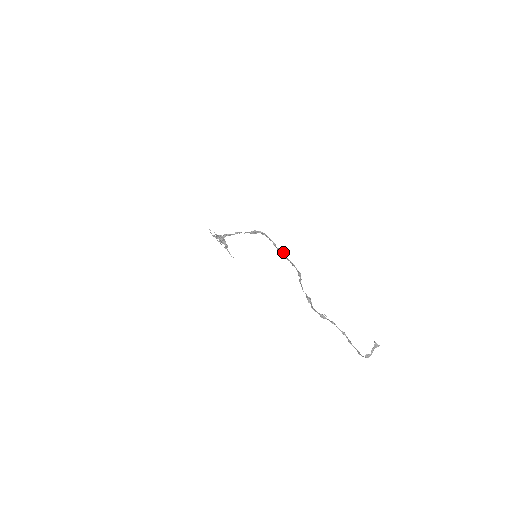
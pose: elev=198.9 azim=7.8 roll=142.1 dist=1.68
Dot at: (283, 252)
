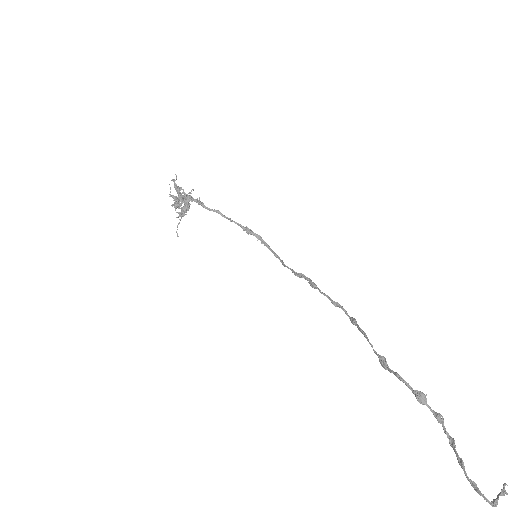
Dot at: occluded
